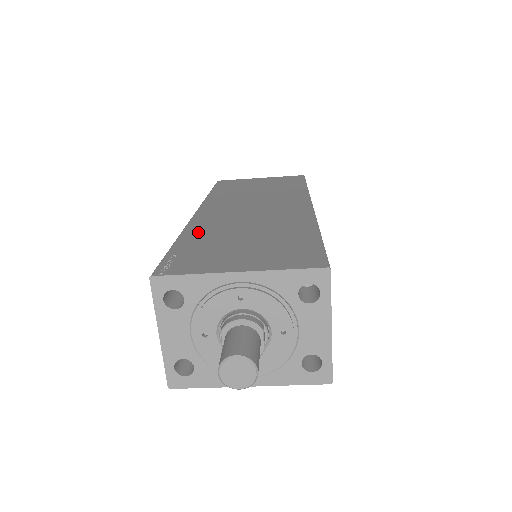
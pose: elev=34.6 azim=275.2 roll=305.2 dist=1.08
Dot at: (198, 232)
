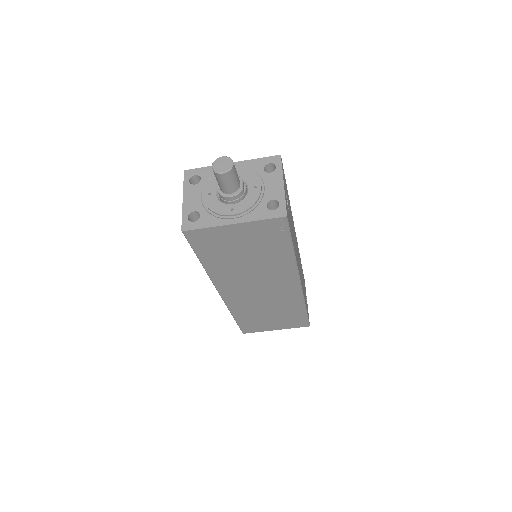
Dot at: occluded
